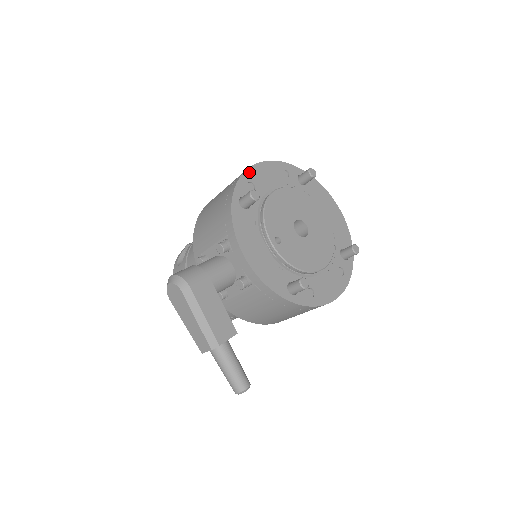
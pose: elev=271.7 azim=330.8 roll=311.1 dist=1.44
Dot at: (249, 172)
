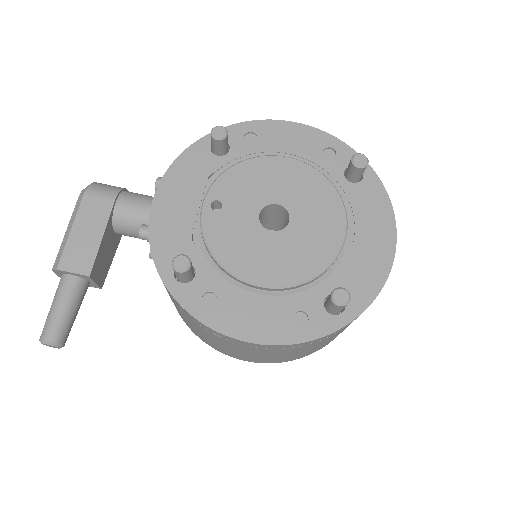
Dot at: (265, 123)
